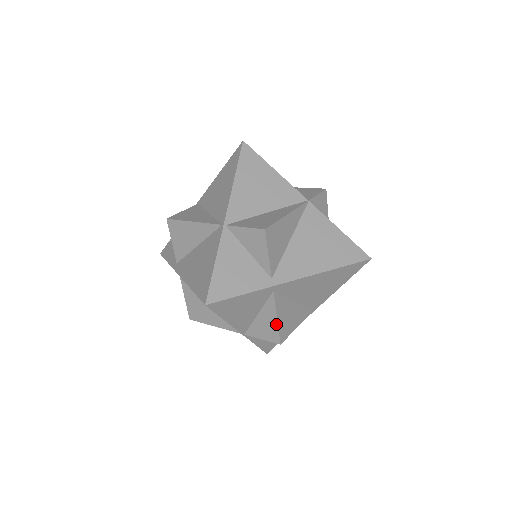
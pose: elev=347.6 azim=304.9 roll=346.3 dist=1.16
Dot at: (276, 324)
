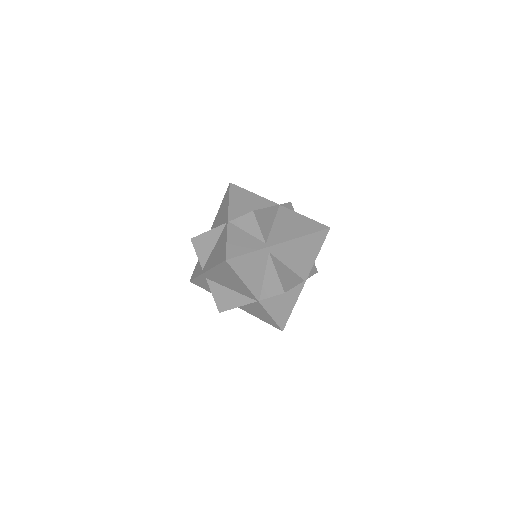
Dot at: (277, 278)
